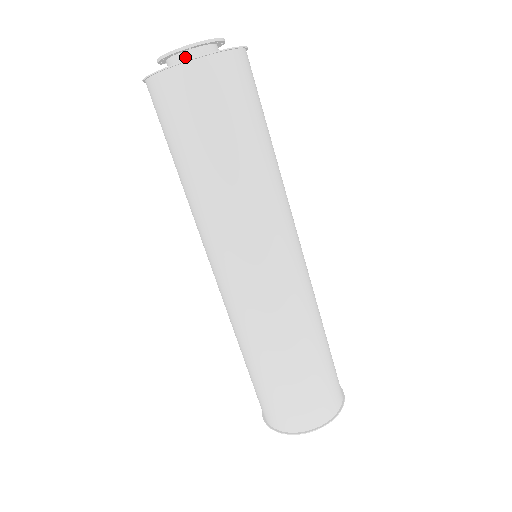
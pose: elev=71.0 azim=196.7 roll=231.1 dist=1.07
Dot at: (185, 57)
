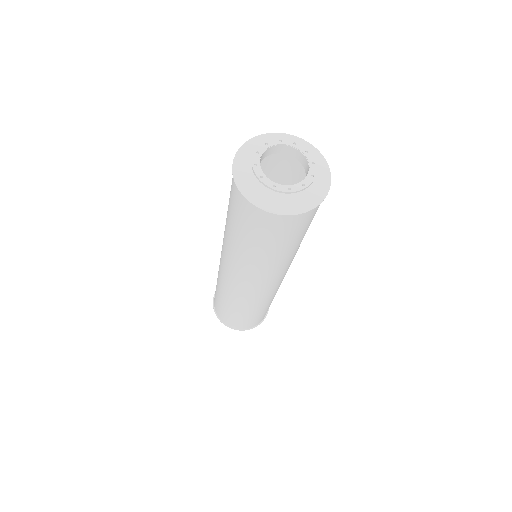
Dot at: (268, 183)
